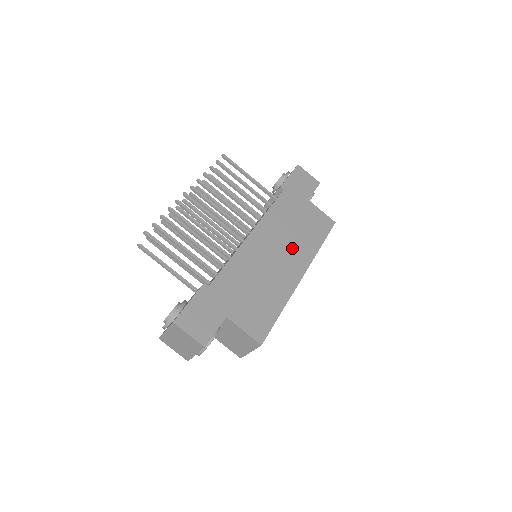
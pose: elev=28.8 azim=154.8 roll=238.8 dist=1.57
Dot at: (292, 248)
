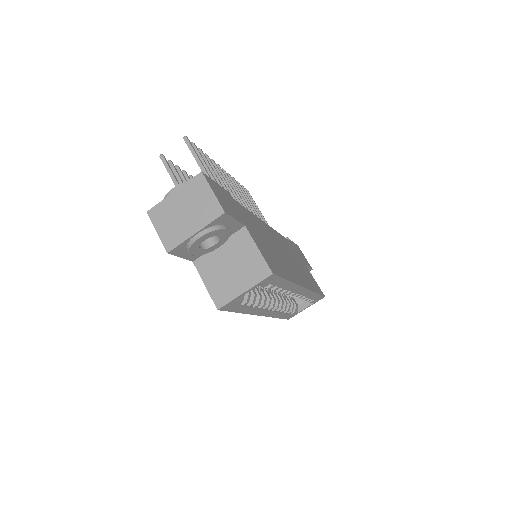
Dot at: (296, 267)
